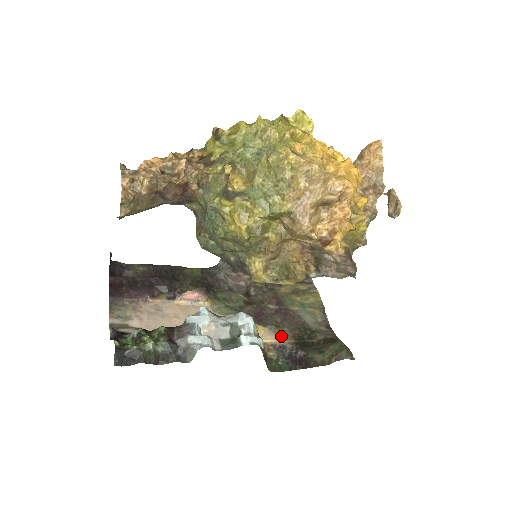
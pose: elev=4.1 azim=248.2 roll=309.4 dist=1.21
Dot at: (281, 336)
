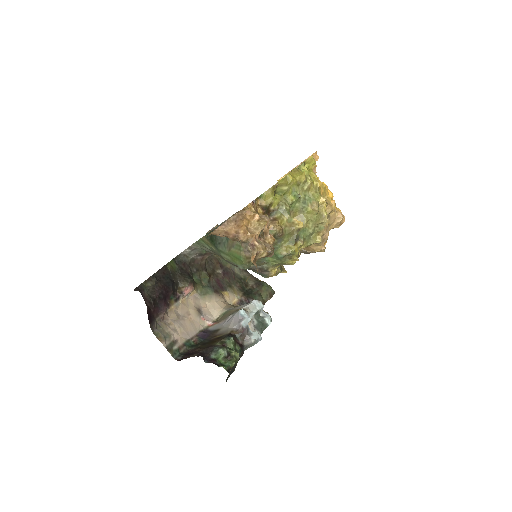
Dot at: (236, 293)
